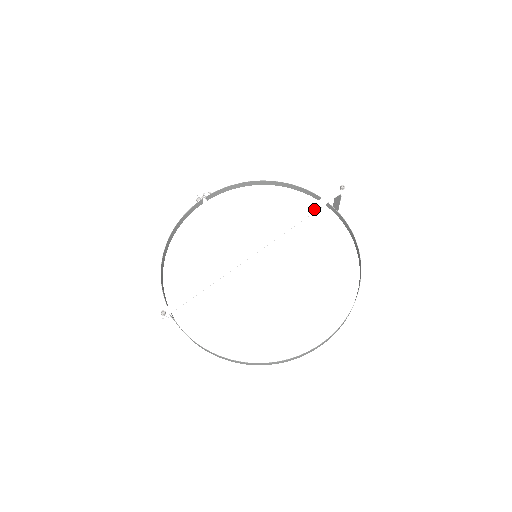
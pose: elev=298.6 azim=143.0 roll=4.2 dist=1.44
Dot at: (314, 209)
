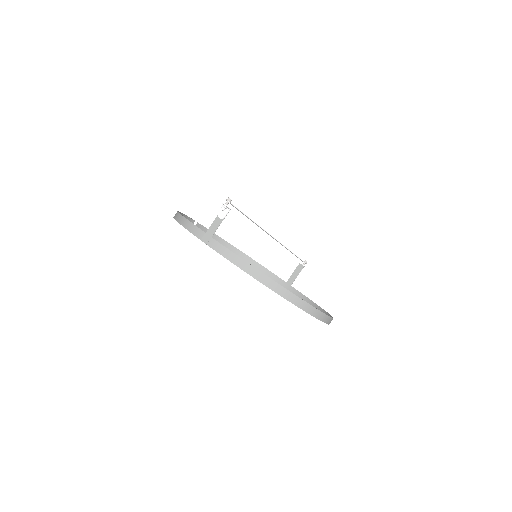
Dot at: occluded
